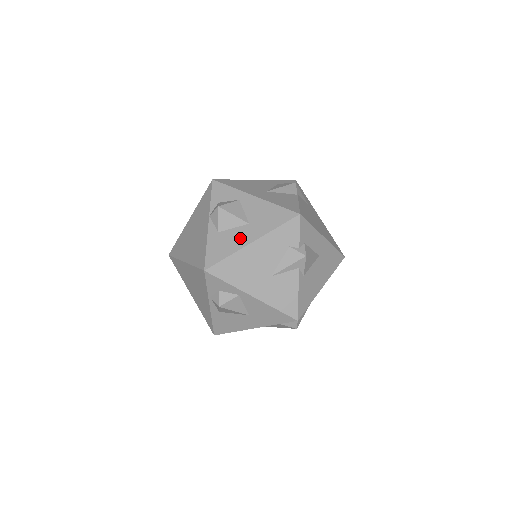
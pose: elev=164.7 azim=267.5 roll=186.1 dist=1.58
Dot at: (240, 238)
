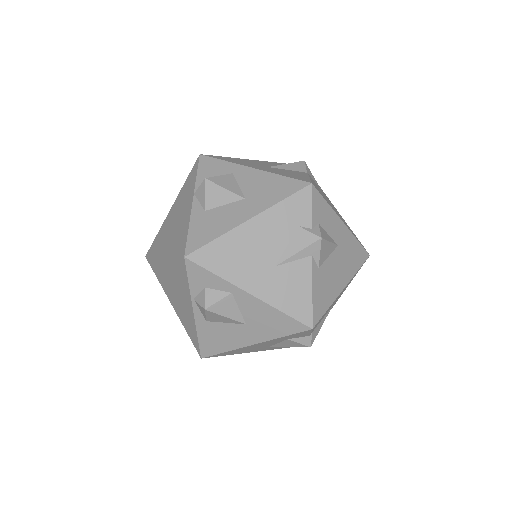
Dot at: (233, 216)
